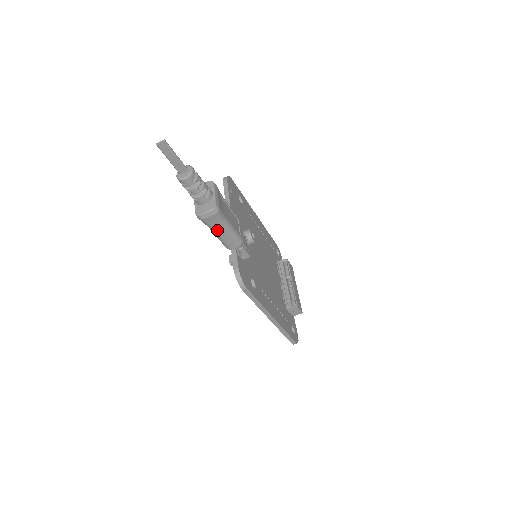
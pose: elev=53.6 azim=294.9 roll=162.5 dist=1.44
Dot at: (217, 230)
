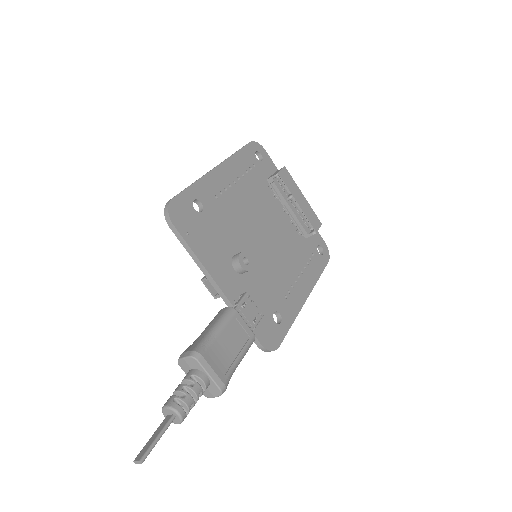
Dot at: occluded
